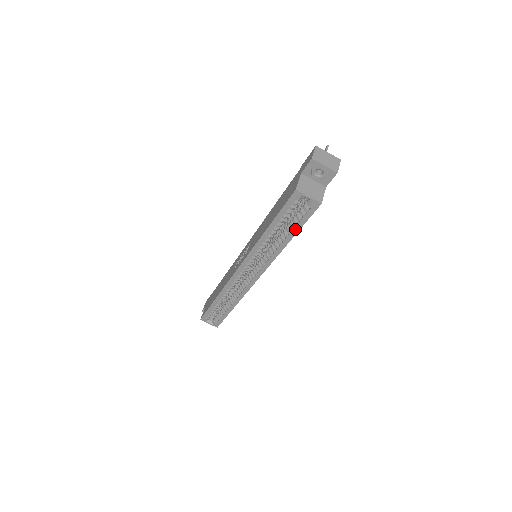
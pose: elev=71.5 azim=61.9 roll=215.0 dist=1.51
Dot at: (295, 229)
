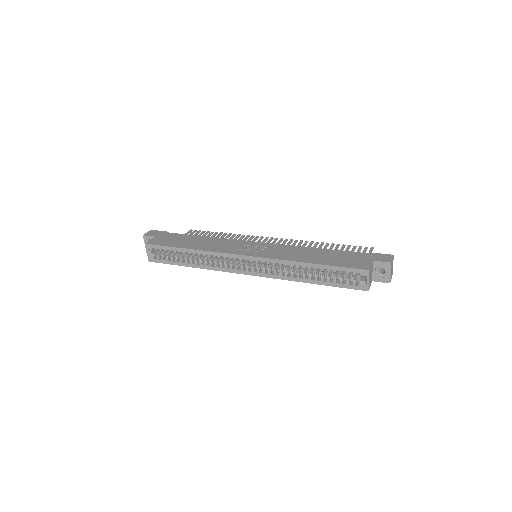
Dot at: (329, 283)
